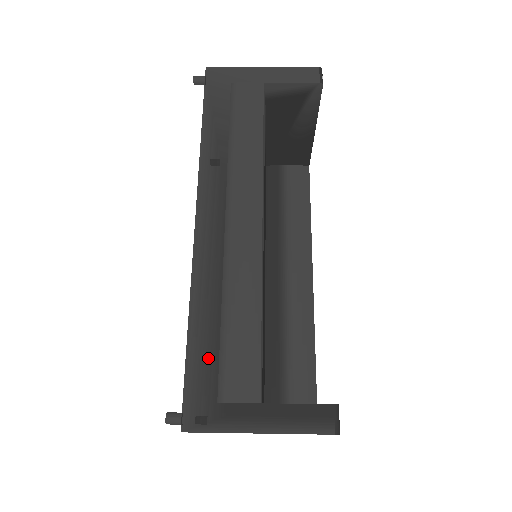
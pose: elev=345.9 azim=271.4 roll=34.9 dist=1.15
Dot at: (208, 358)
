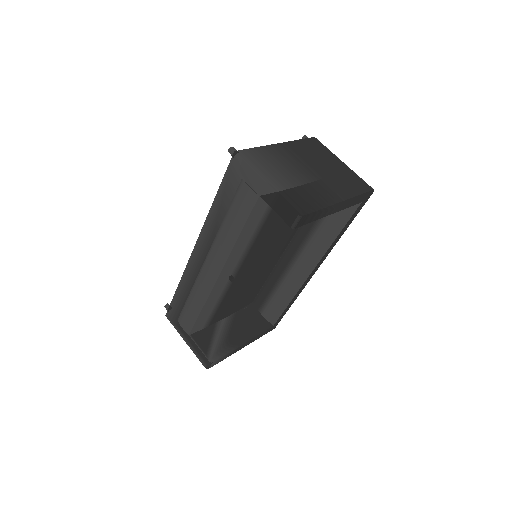
Dot at: (180, 305)
